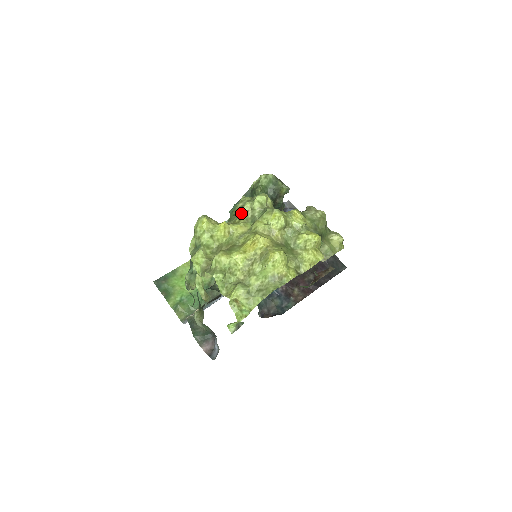
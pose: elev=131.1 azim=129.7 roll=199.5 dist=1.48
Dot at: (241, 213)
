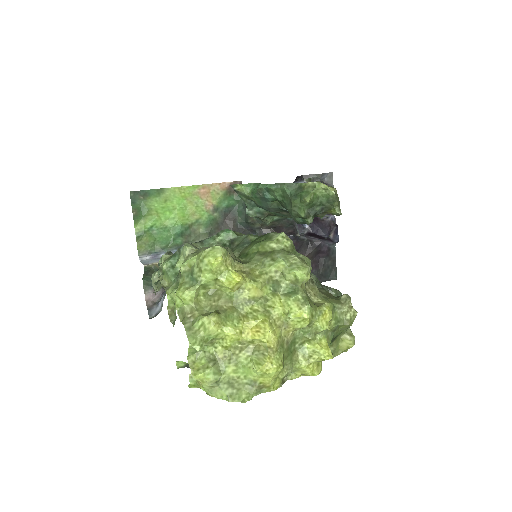
Dot at: (267, 268)
